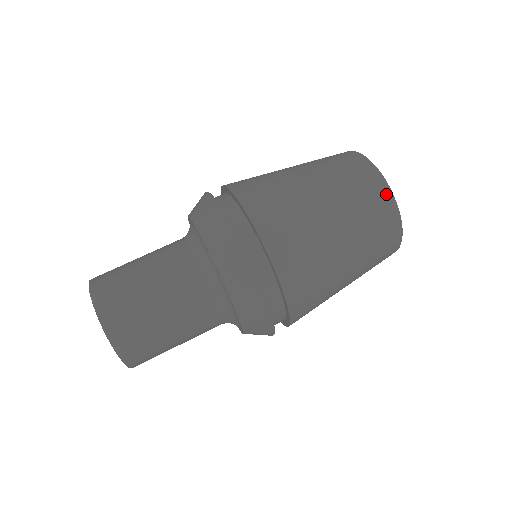
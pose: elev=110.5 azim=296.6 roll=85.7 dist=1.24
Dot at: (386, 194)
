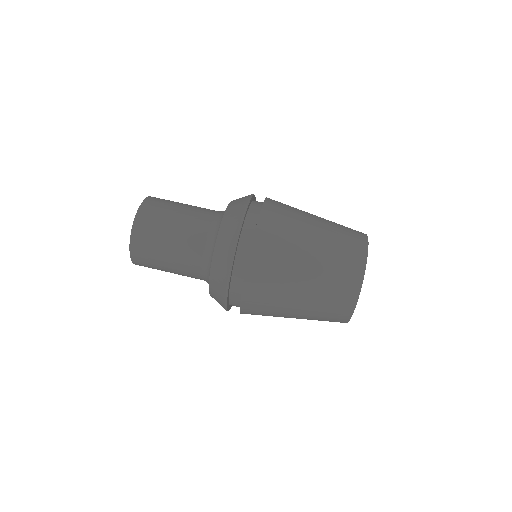
Dot at: (361, 265)
